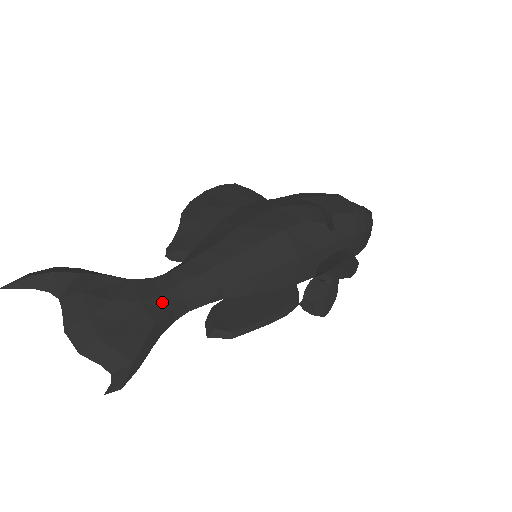
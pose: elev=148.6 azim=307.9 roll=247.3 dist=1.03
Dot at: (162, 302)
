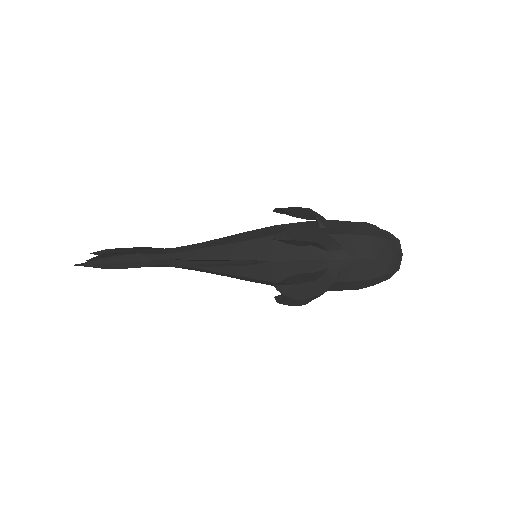
Dot at: (154, 251)
